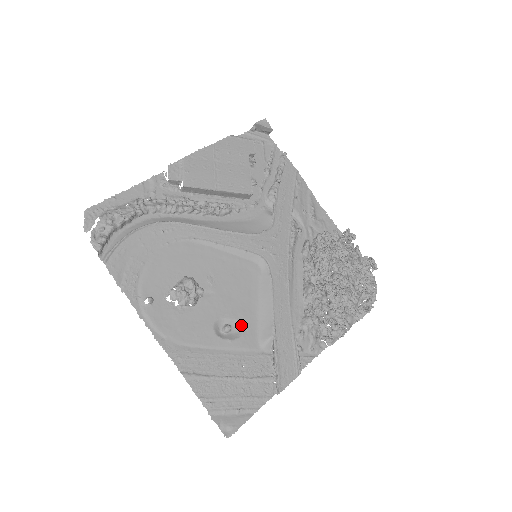
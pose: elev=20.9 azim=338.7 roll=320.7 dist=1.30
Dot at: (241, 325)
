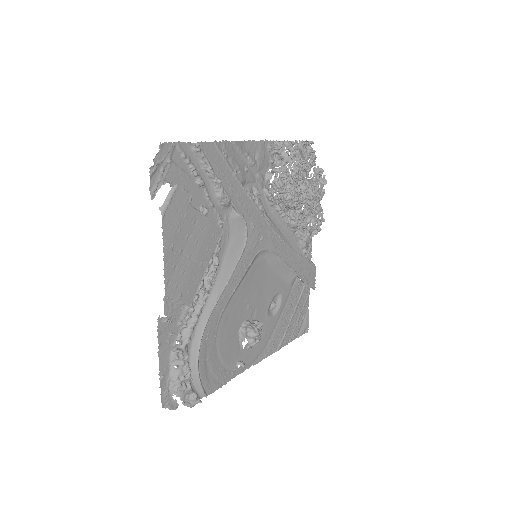
Dot at: (277, 294)
